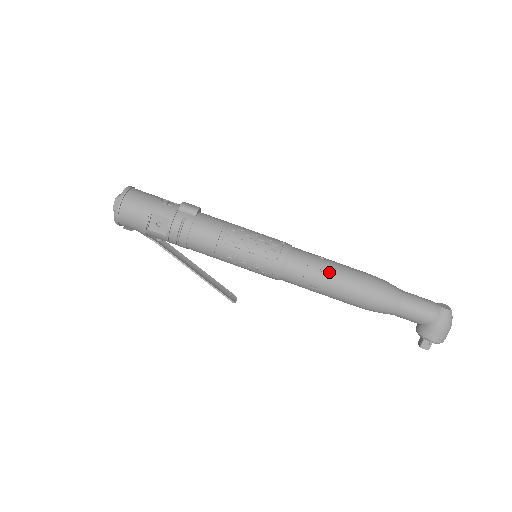
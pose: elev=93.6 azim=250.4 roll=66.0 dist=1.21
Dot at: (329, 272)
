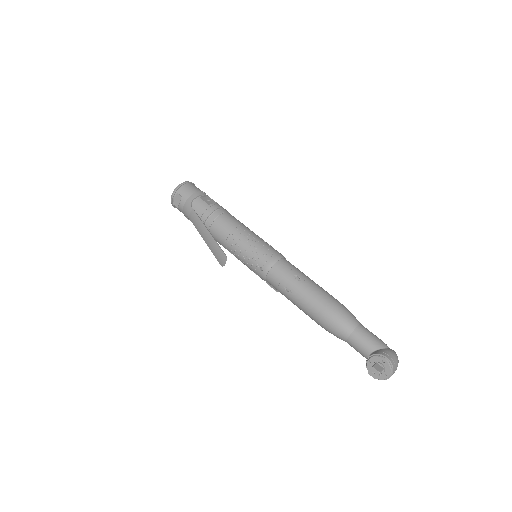
Dot at: occluded
